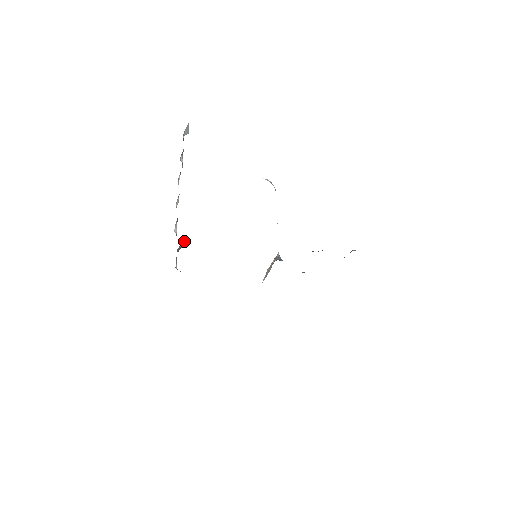
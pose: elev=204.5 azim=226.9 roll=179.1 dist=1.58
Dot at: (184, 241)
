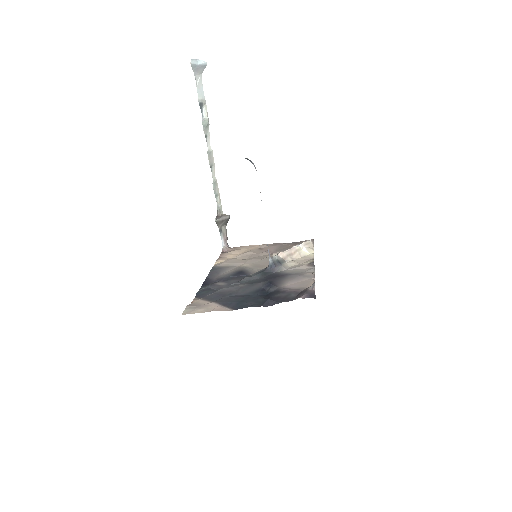
Dot at: (223, 219)
